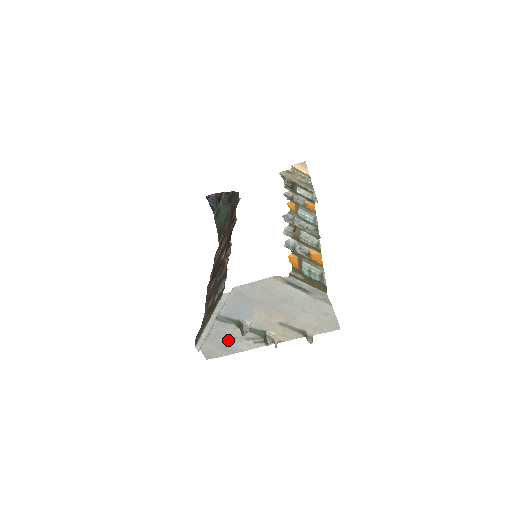
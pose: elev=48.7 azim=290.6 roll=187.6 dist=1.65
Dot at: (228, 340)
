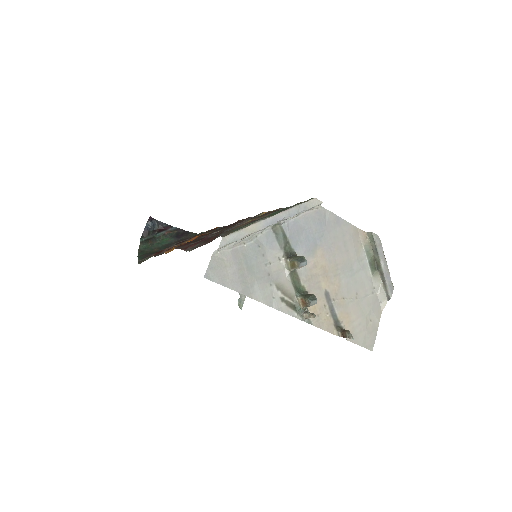
Dot at: (258, 268)
